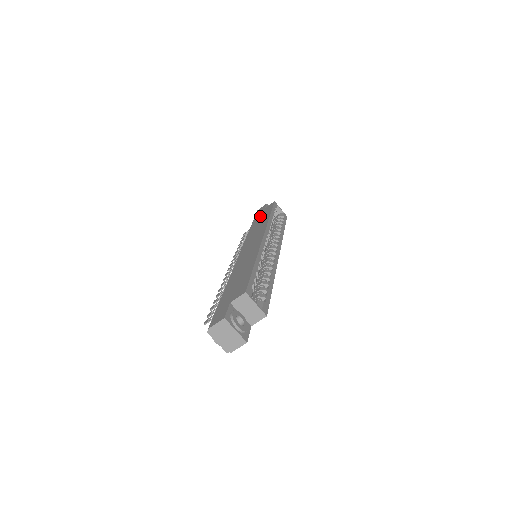
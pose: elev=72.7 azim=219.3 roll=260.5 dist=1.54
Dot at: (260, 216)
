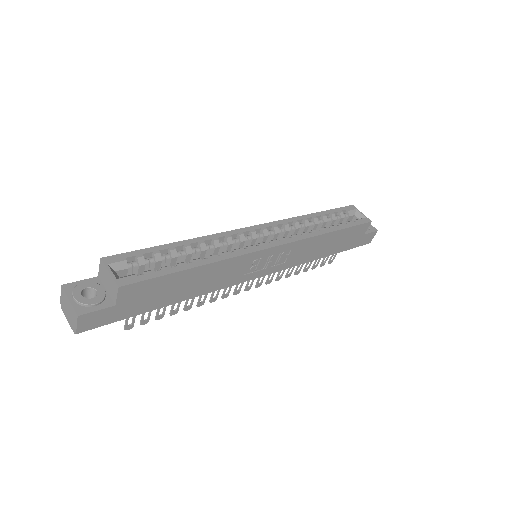
Dot at: occluded
